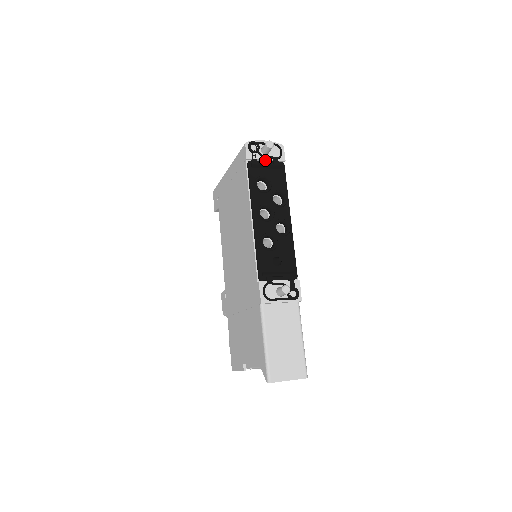
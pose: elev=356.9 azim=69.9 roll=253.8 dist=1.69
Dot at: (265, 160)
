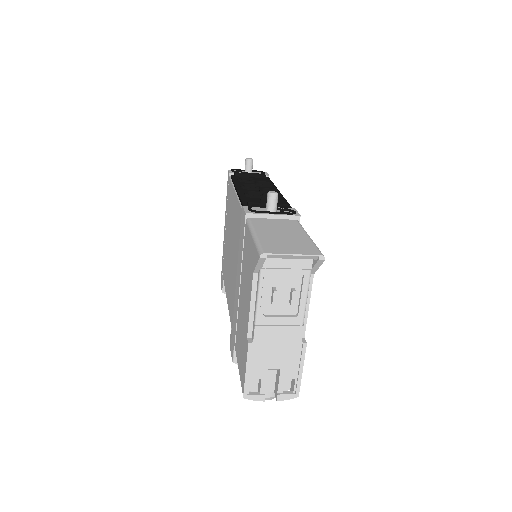
Dot at: occluded
